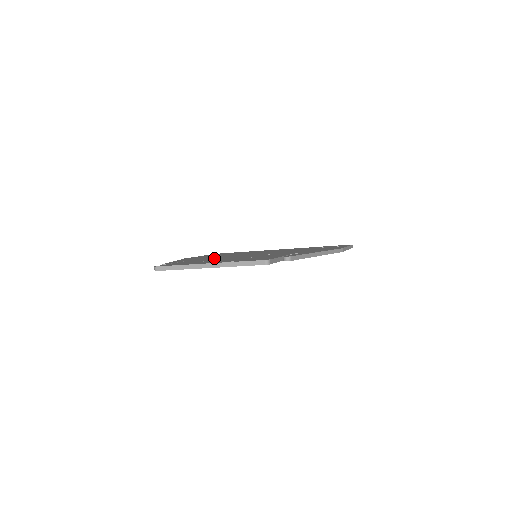
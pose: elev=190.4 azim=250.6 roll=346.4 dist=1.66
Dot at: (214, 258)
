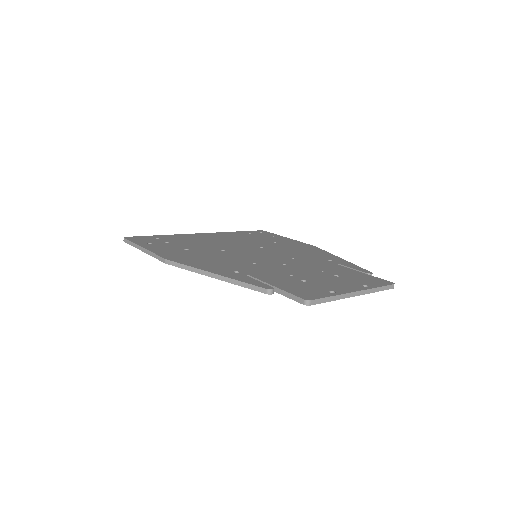
Dot at: (257, 267)
